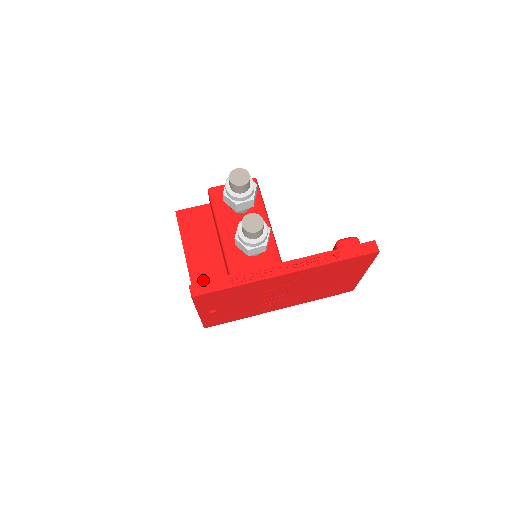
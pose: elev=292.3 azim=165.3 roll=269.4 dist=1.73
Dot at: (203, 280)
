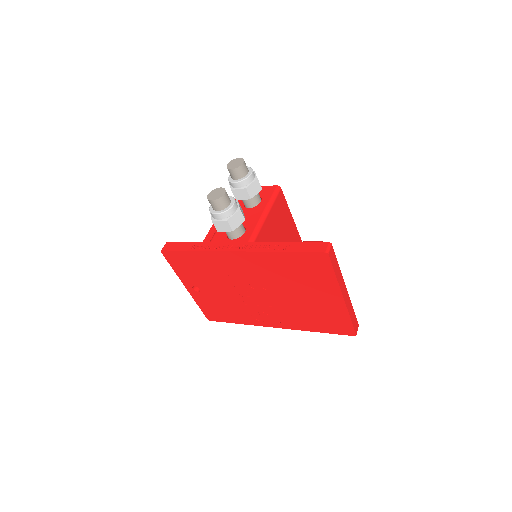
Dot at: occluded
